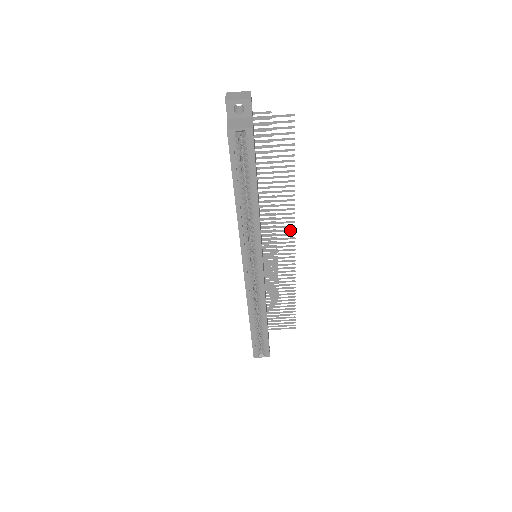
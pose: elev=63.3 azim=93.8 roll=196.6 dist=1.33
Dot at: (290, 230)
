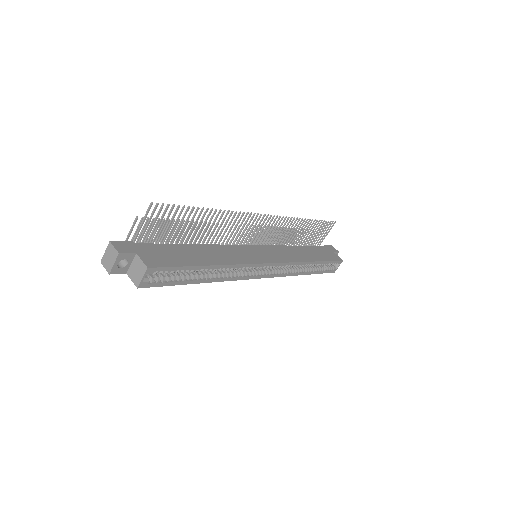
Dot at: (252, 218)
